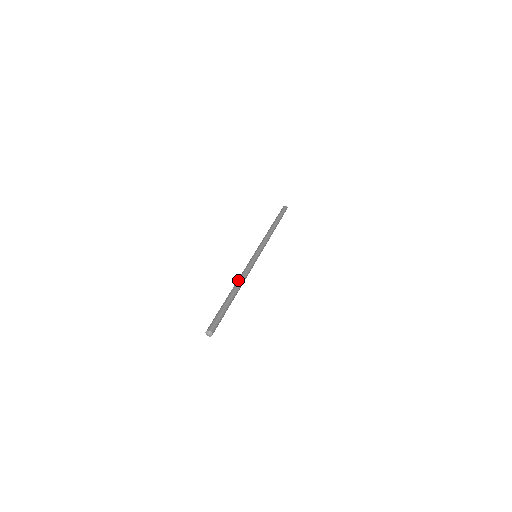
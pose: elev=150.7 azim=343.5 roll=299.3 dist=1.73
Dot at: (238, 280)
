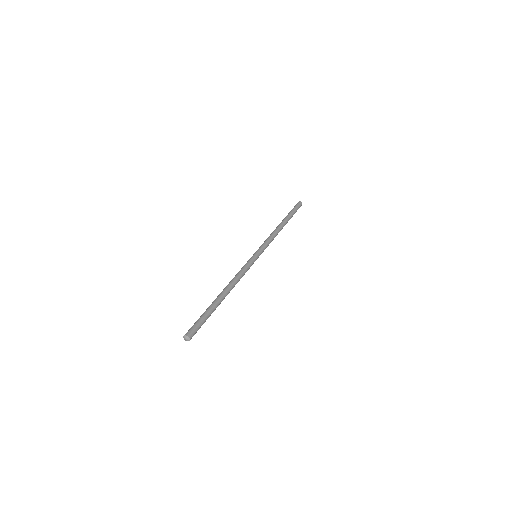
Dot at: (231, 282)
